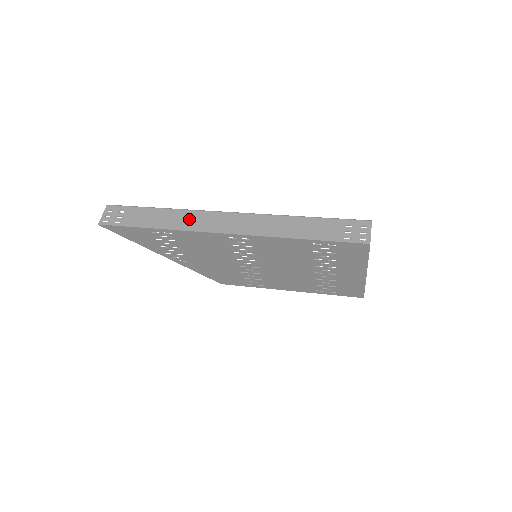
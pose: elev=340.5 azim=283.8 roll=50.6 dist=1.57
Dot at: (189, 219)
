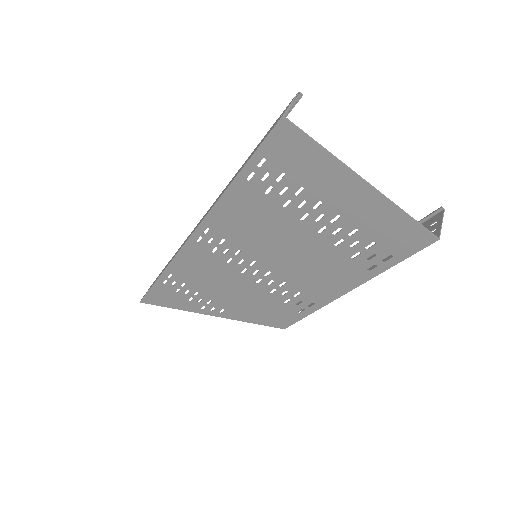
Dot at: occluded
